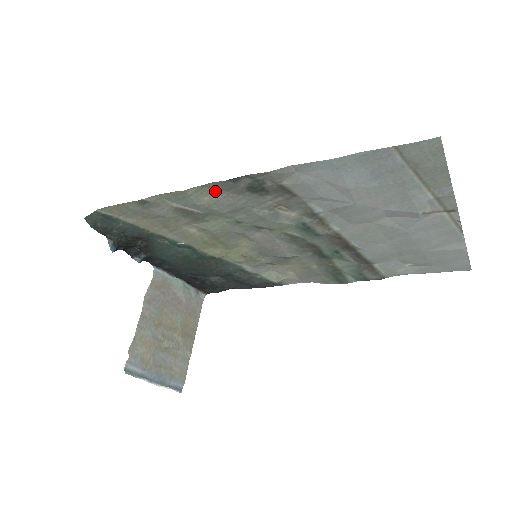
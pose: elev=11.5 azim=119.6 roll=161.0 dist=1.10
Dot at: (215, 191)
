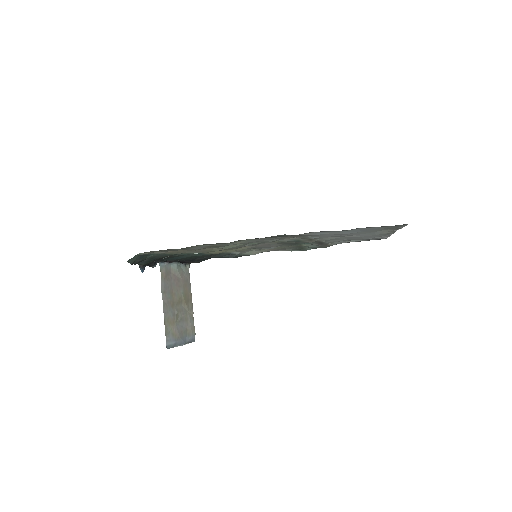
Dot at: (248, 239)
